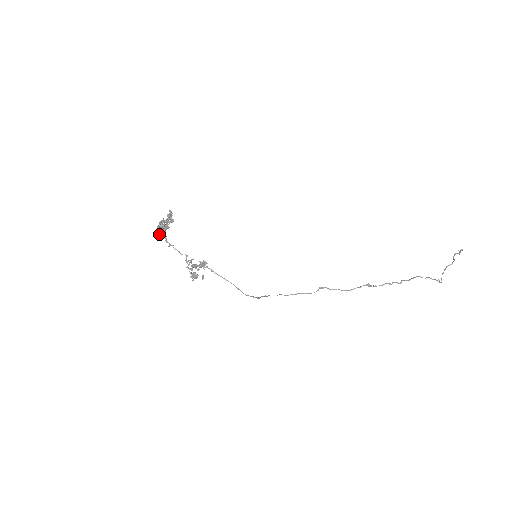
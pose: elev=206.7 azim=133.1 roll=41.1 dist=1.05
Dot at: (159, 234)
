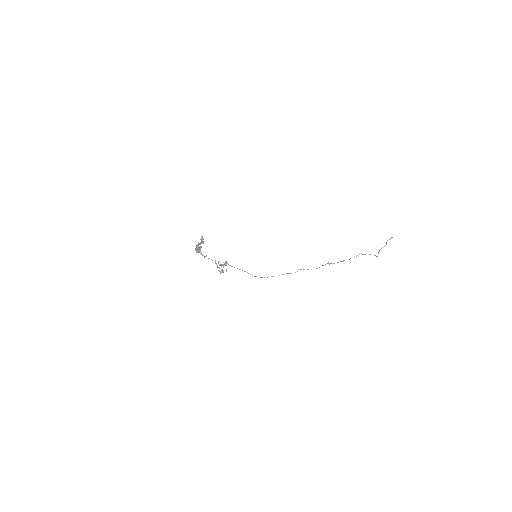
Dot at: (197, 252)
